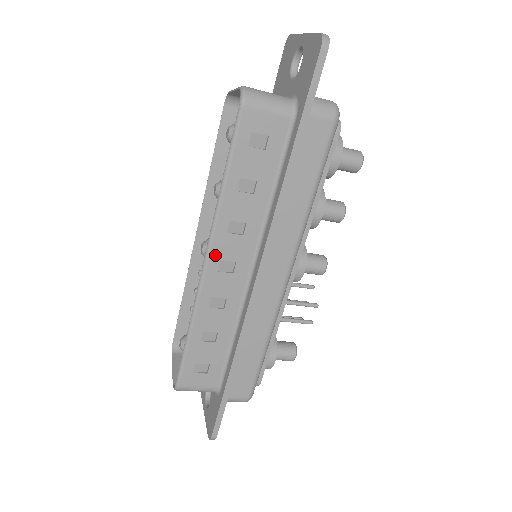
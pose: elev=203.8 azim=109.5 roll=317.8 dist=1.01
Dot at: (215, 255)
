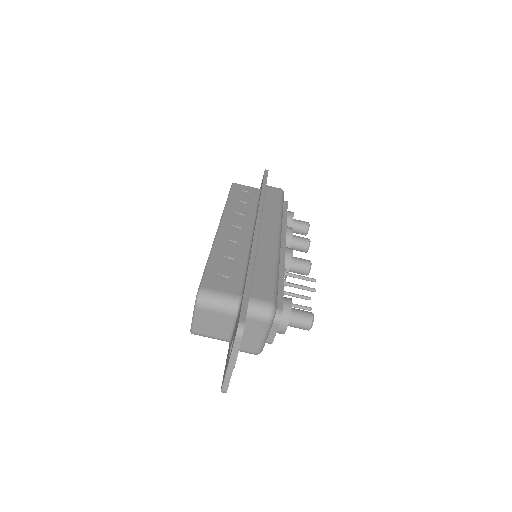
Dot at: (226, 222)
